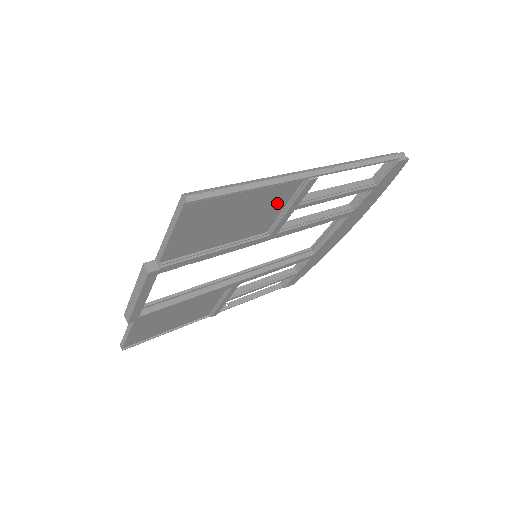
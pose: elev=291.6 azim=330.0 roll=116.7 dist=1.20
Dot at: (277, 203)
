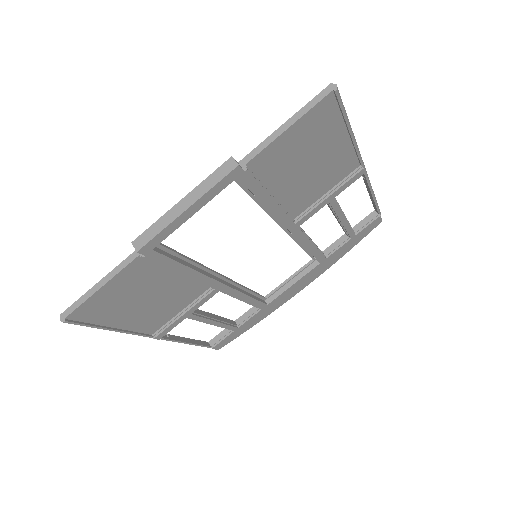
Dot at: (330, 180)
